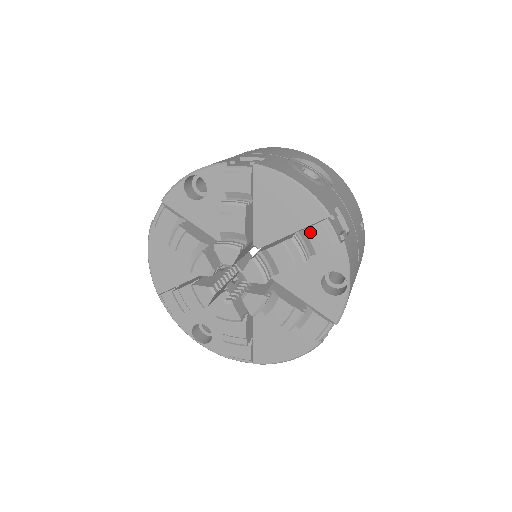
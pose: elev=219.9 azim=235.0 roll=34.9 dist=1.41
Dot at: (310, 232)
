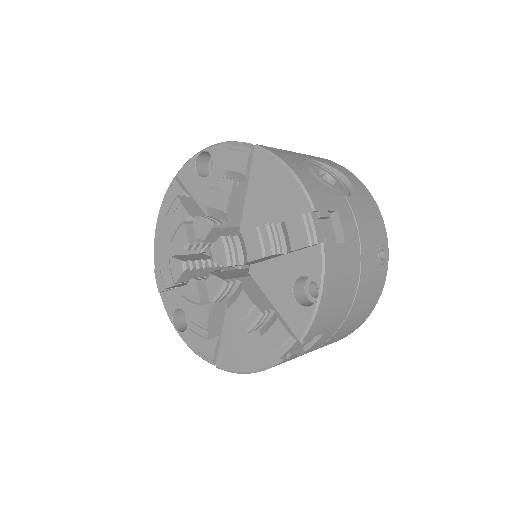
Dot at: (290, 224)
